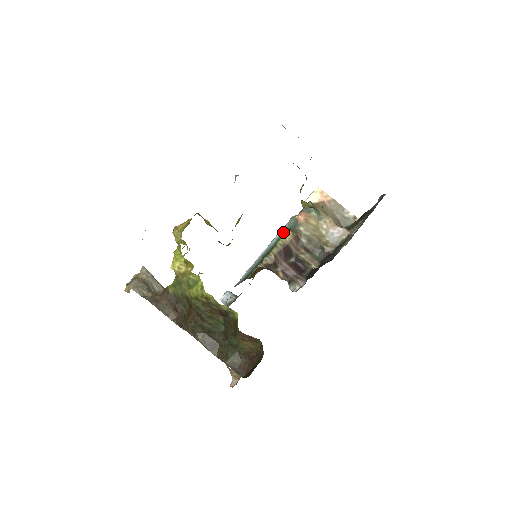
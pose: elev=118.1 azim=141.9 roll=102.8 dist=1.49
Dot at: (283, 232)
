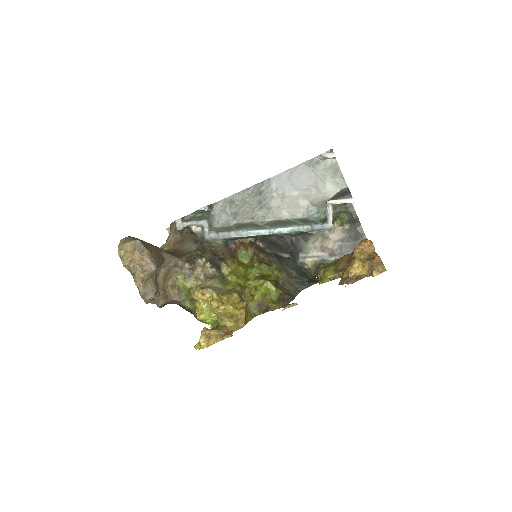
Dot at: (290, 234)
